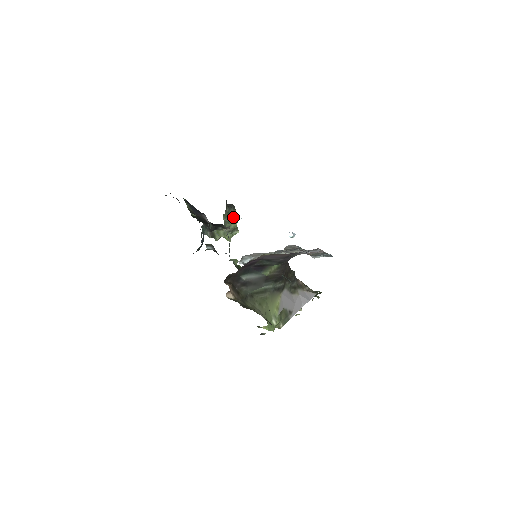
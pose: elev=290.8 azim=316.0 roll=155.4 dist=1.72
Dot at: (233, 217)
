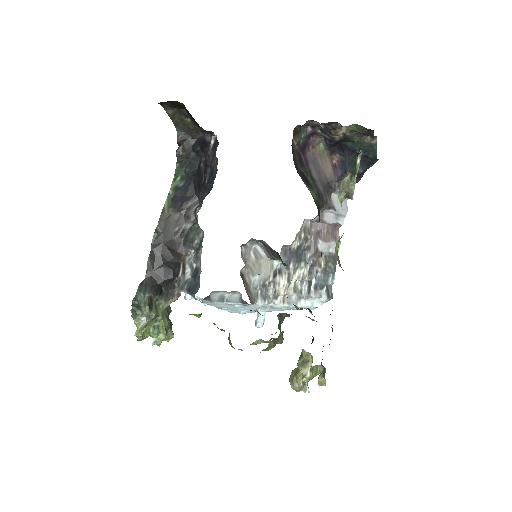
Dot at: occluded
